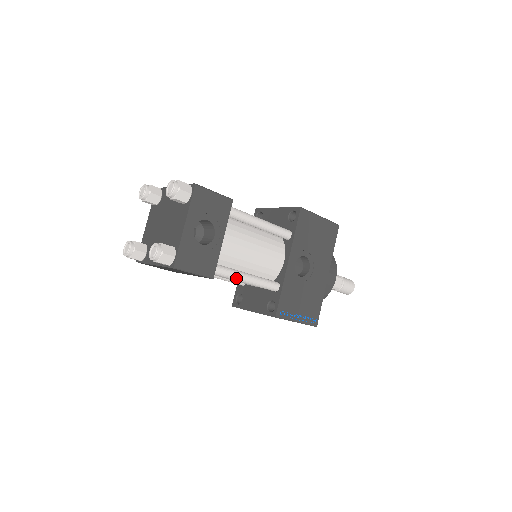
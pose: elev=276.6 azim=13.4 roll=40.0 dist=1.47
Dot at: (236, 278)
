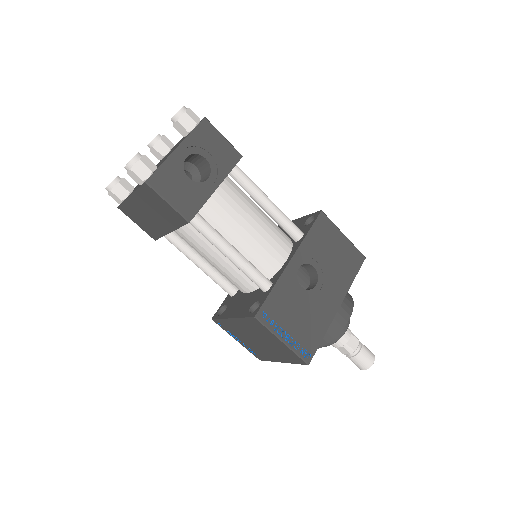
Dot at: (219, 244)
